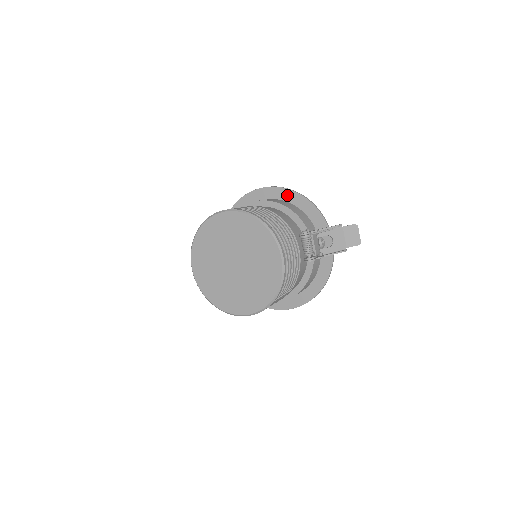
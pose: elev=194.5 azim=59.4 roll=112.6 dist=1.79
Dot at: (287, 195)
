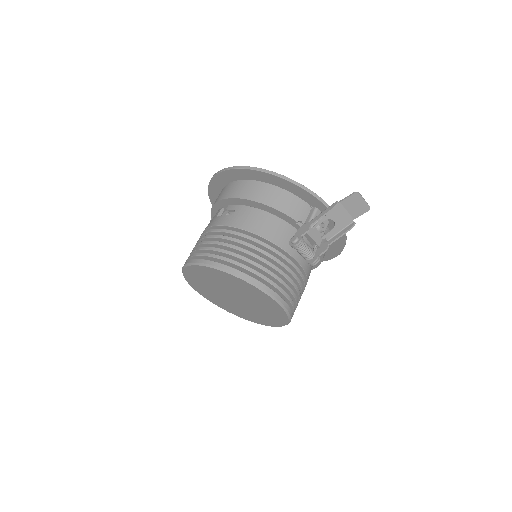
Dot at: (259, 176)
